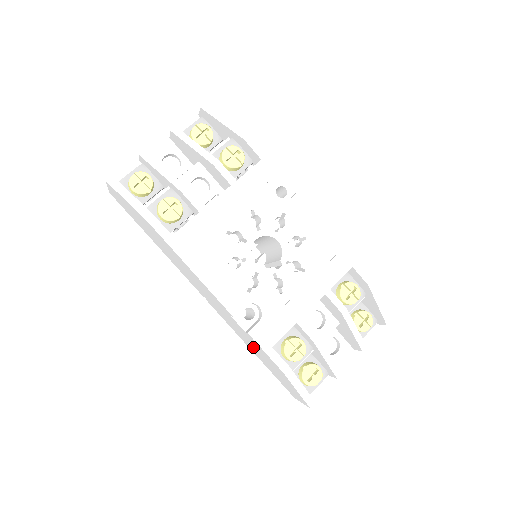
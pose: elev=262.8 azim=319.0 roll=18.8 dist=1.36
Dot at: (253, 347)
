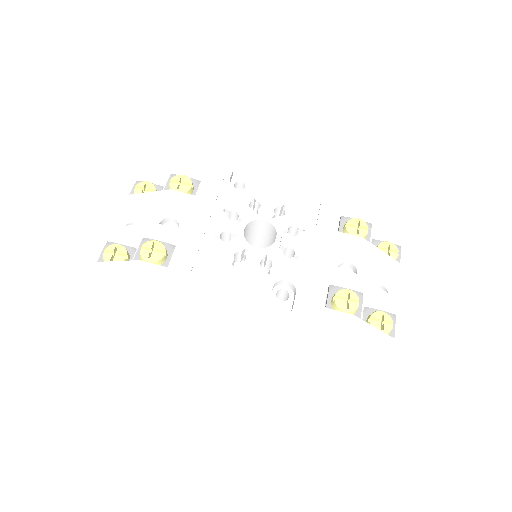
Dot at: (310, 334)
